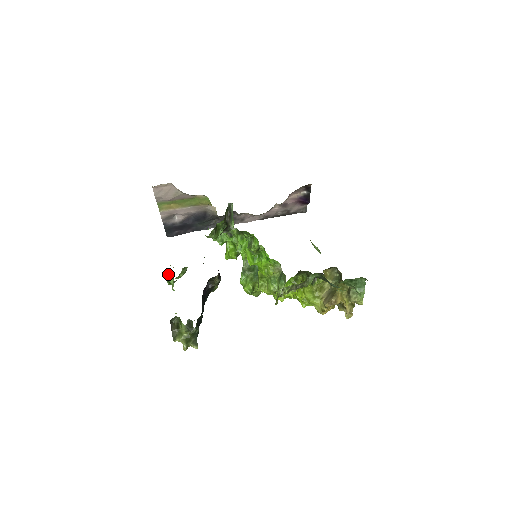
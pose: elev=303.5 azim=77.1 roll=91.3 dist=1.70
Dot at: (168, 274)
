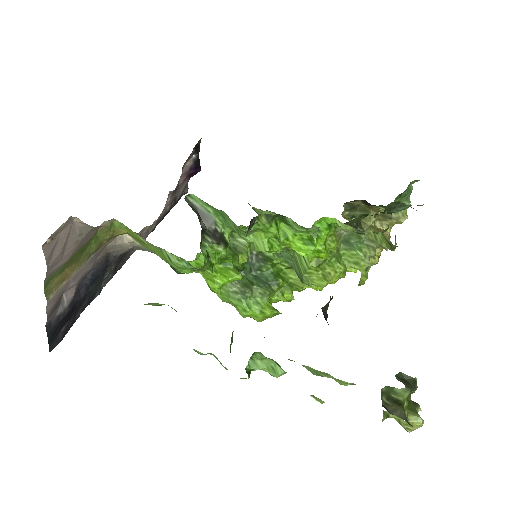
Dot at: occluded
